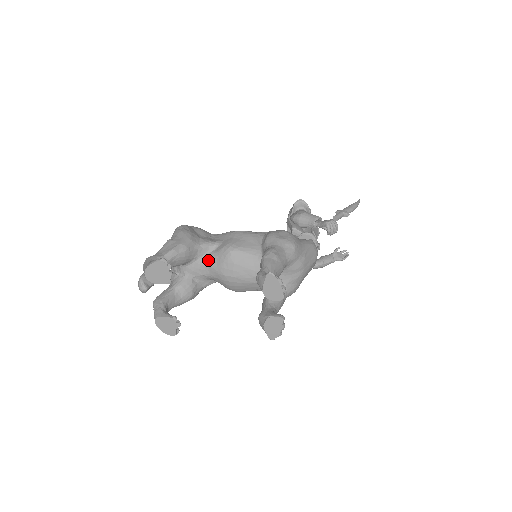
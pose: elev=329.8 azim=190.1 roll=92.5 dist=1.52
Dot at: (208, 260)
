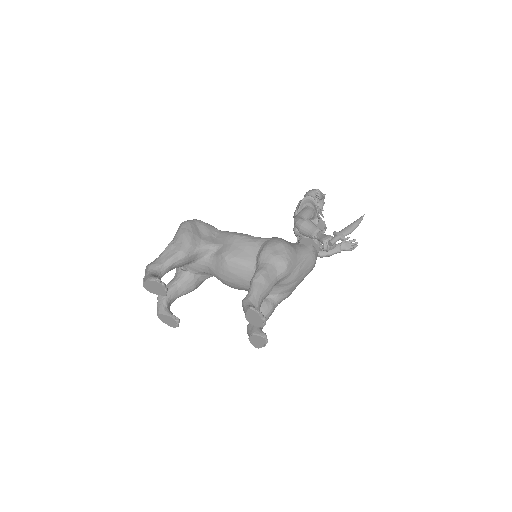
Dot at: (208, 262)
